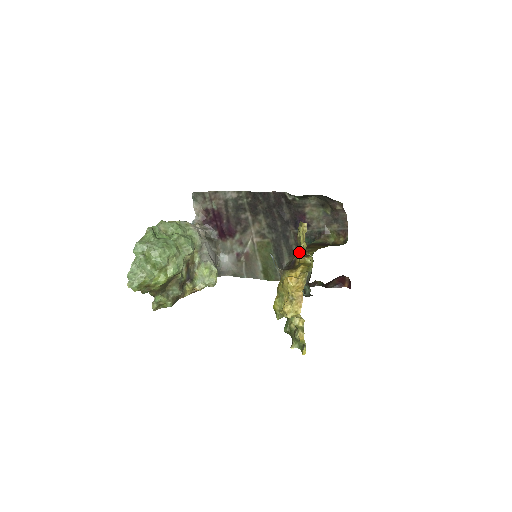
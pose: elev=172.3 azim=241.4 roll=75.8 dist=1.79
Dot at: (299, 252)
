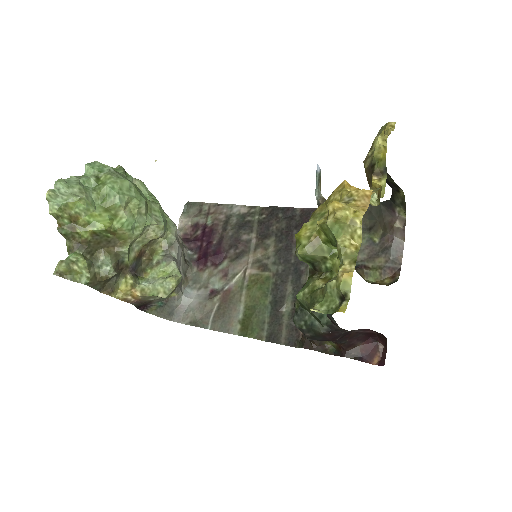
Dot at: occluded
